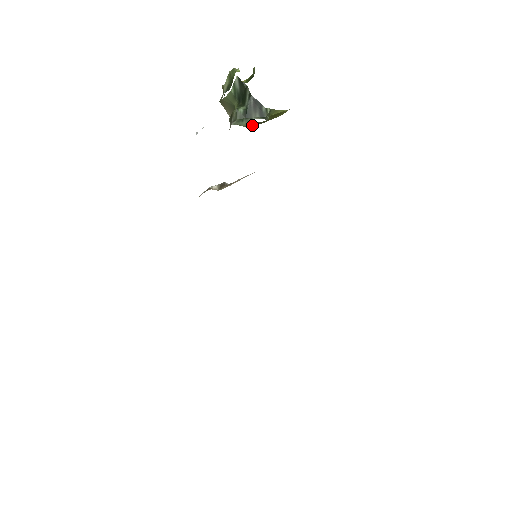
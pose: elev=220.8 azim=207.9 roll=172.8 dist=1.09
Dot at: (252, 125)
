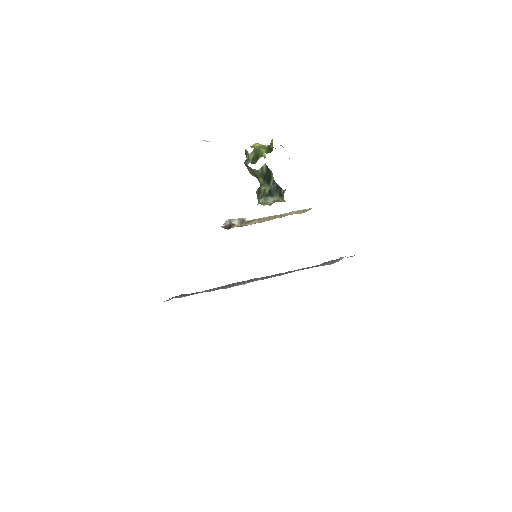
Dot at: occluded
